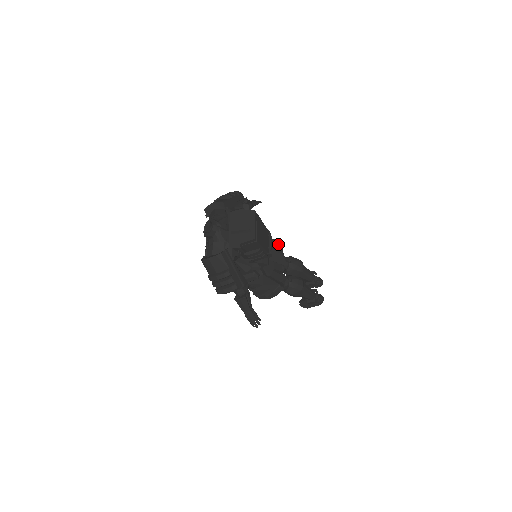
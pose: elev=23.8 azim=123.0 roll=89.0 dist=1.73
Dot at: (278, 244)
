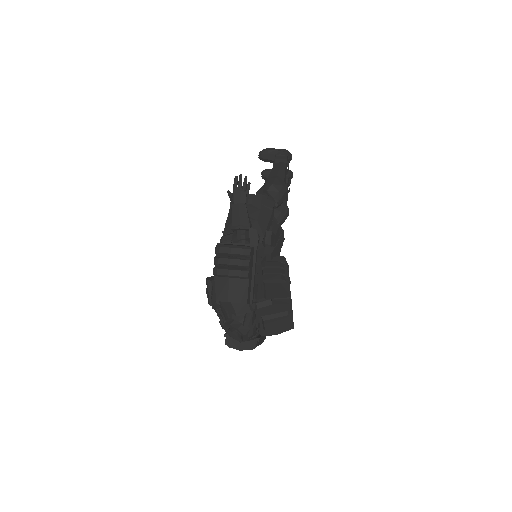
Dot at: (271, 212)
